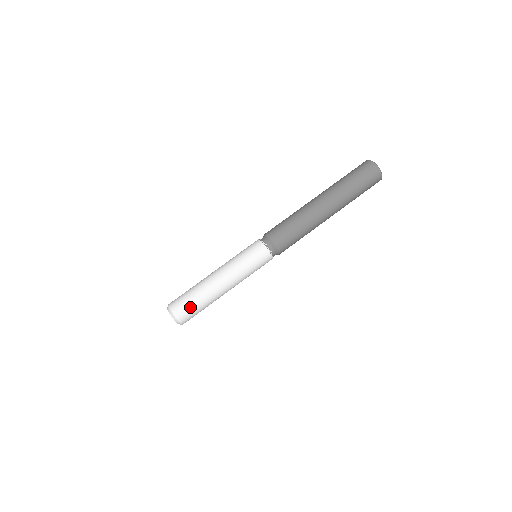
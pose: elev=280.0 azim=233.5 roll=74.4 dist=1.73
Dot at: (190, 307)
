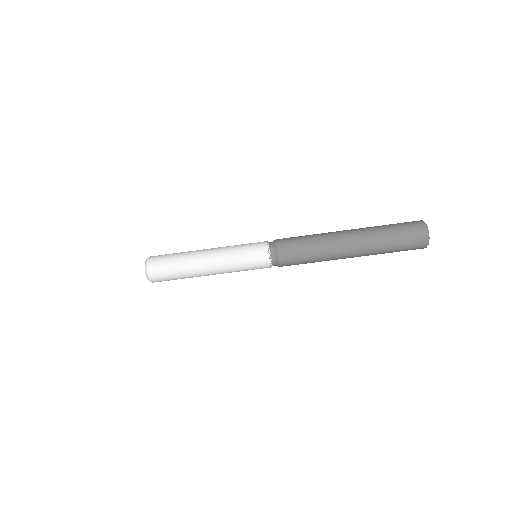
Dot at: (166, 273)
